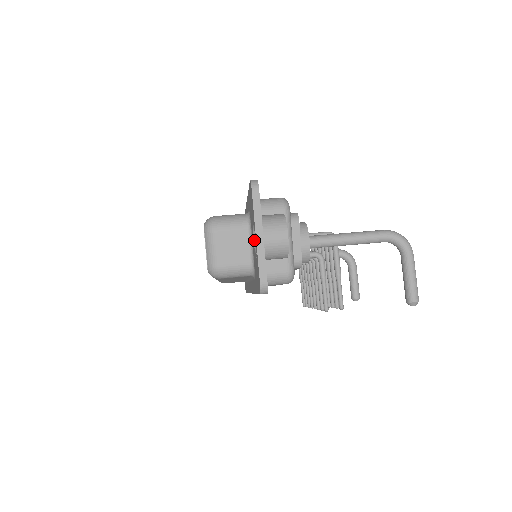
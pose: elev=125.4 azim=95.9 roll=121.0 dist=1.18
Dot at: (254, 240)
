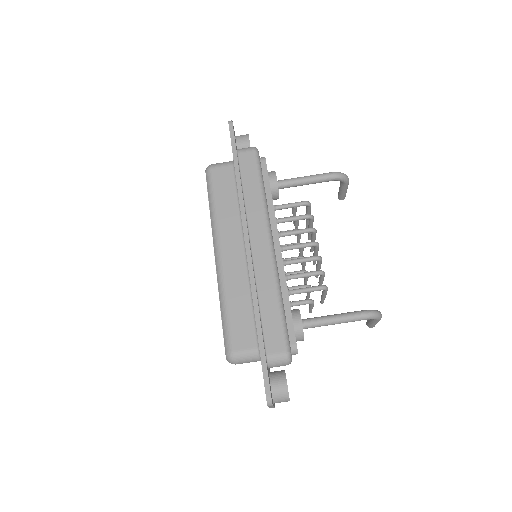
Dot at: occluded
